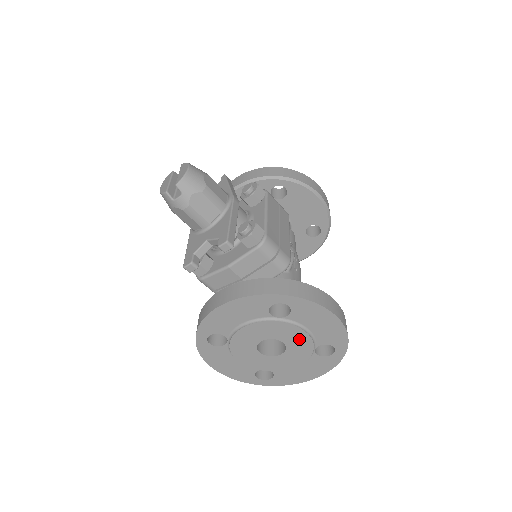
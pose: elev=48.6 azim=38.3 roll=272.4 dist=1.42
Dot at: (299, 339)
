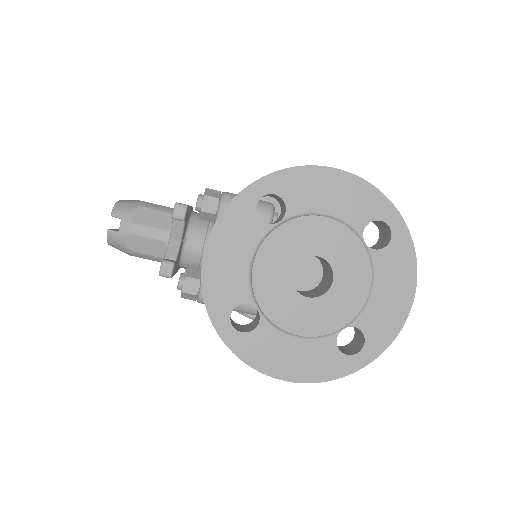
Dot at: (329, 235)
